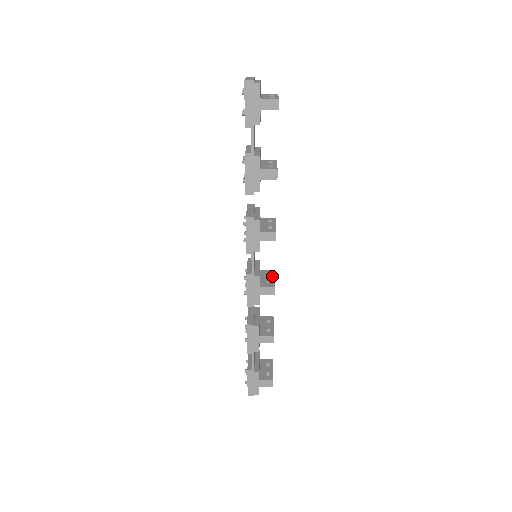
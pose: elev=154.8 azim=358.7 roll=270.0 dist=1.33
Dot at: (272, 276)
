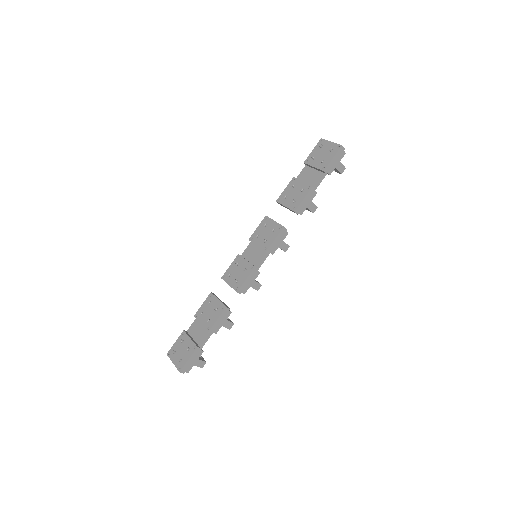
Dot at: occluded
